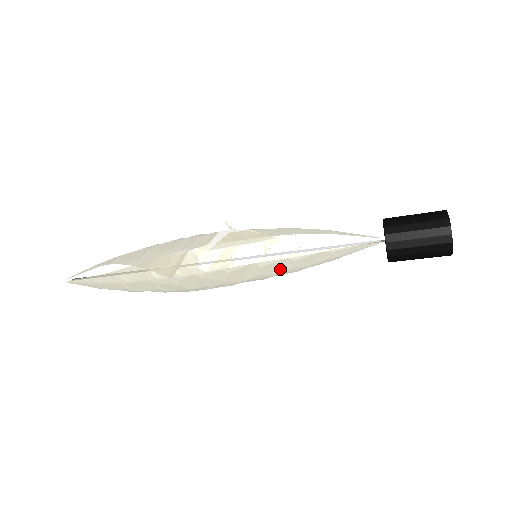
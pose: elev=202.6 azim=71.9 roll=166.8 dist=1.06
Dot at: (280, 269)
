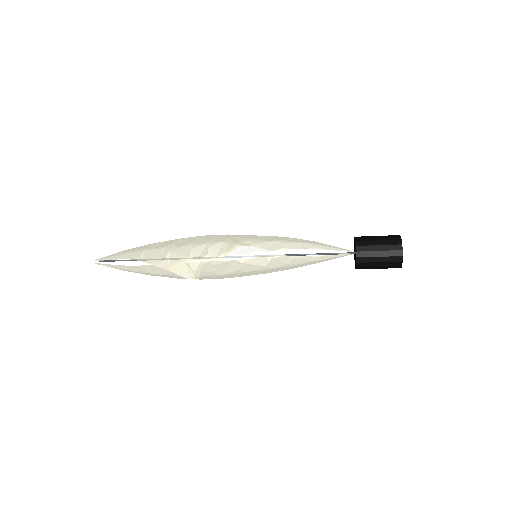
Dot at: (276, 271)
